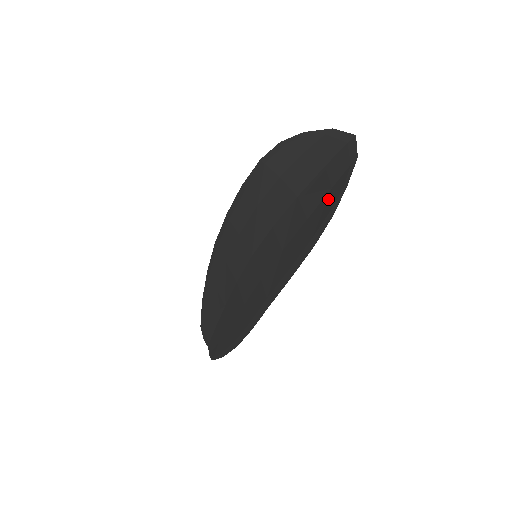
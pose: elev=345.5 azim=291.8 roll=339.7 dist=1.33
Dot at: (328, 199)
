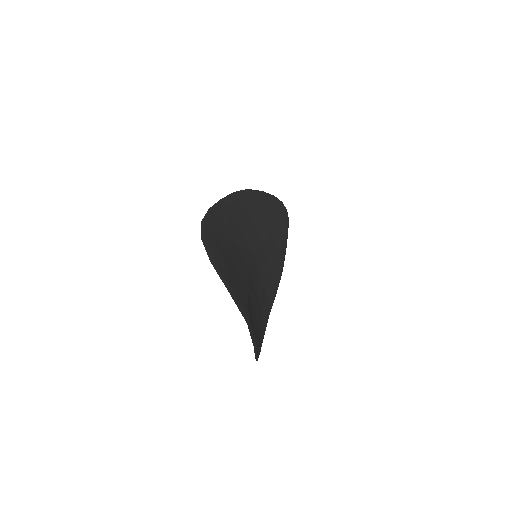
Dot at: occluded
